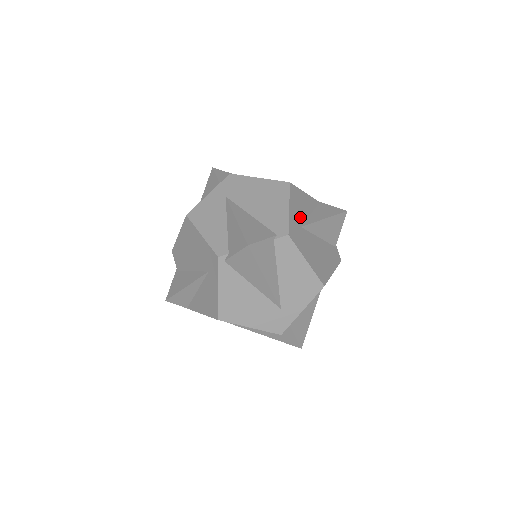
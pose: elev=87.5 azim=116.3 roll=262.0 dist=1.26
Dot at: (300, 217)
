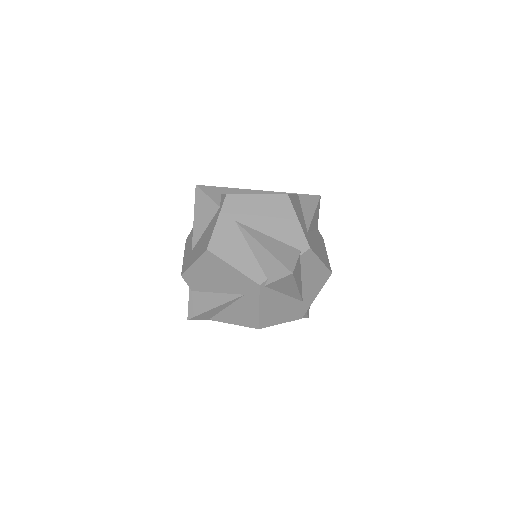
Dot at: (303, 223)
